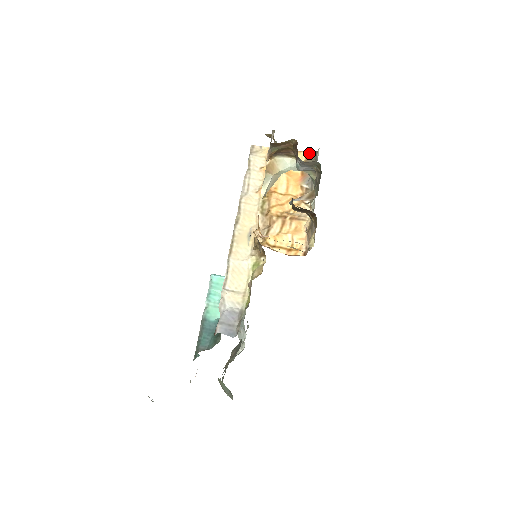
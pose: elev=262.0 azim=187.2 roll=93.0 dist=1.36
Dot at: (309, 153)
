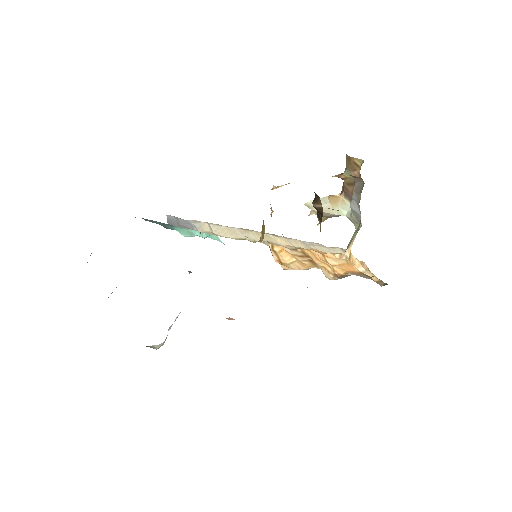
Dot at: (383, 282)
